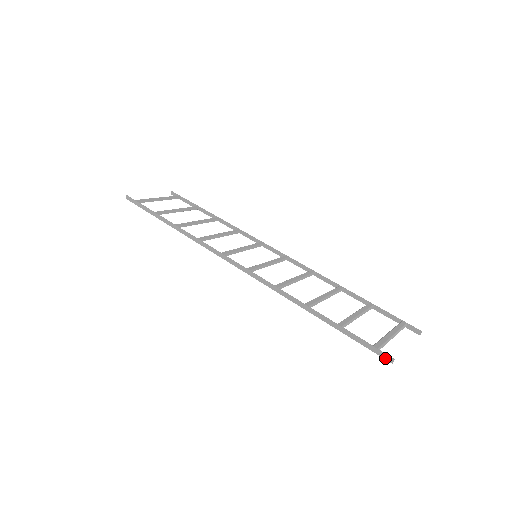
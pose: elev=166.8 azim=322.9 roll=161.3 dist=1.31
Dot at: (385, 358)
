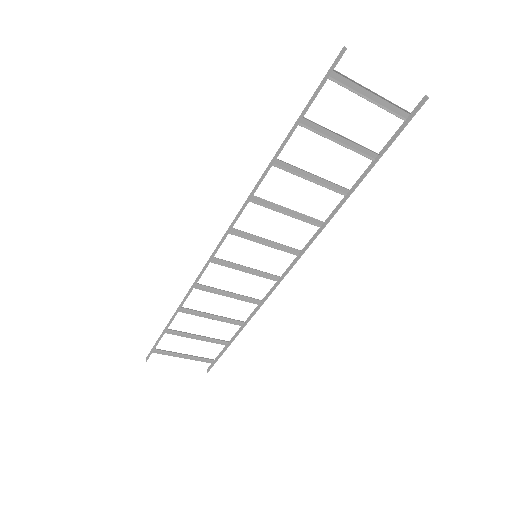
Dot at: (339, 58)
